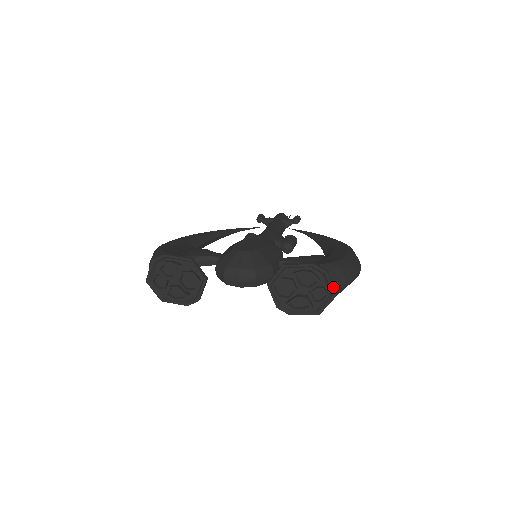
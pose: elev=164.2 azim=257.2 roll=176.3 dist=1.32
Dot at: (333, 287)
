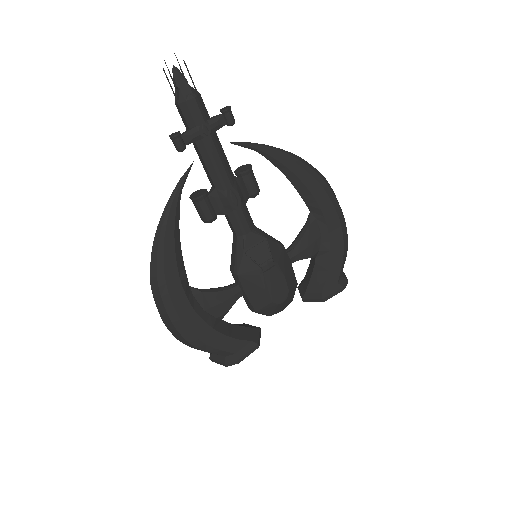
Dot at: (344, 274)
